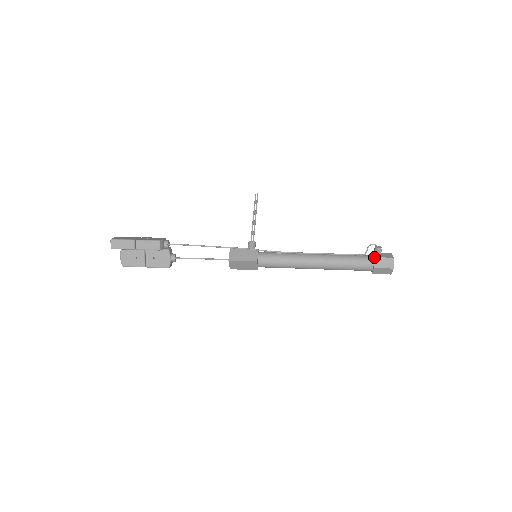
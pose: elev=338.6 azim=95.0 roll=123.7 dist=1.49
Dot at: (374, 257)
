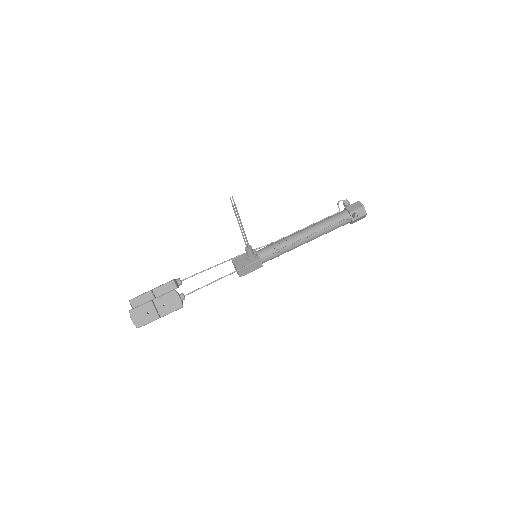
Dot at: (353, 221)
